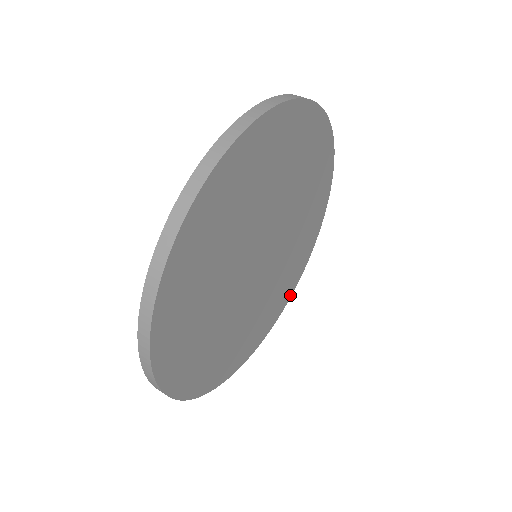
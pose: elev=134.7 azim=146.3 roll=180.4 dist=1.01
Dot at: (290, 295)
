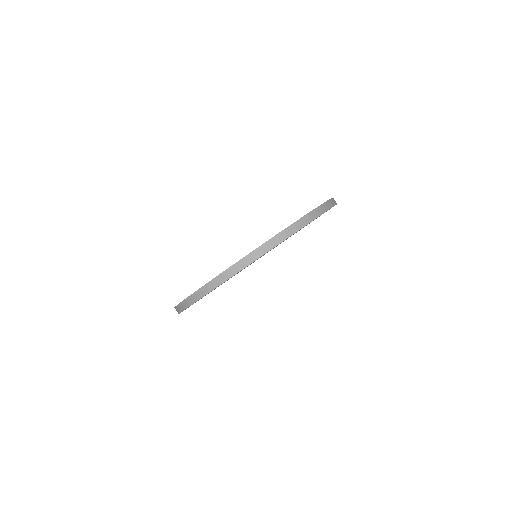
Dot at: occluded
